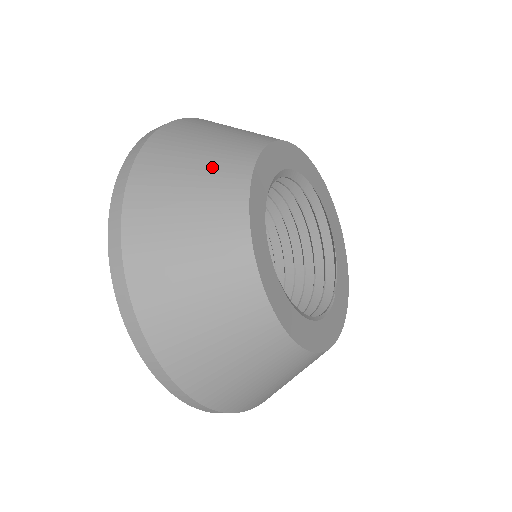
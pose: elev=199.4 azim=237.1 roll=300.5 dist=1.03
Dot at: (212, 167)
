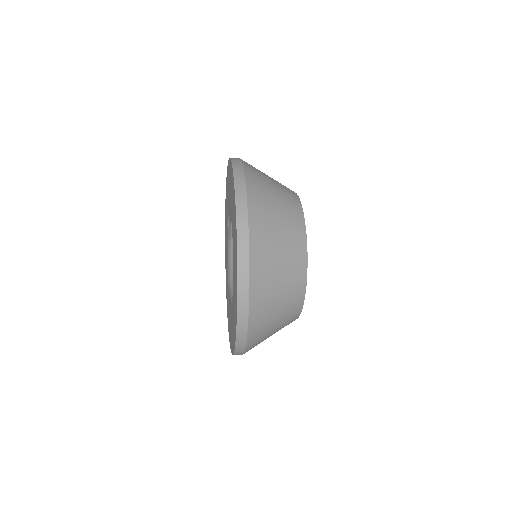
Dot at: (289, 278)
